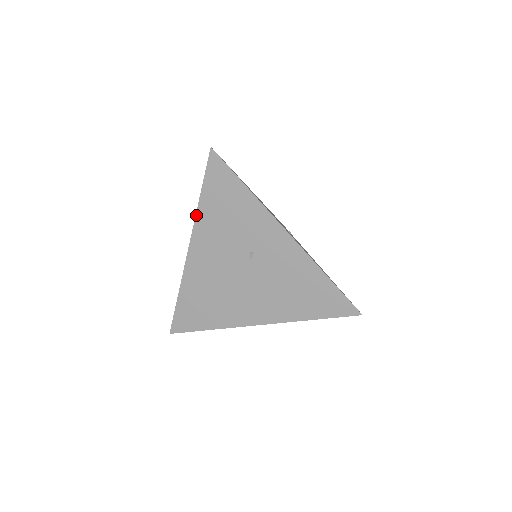
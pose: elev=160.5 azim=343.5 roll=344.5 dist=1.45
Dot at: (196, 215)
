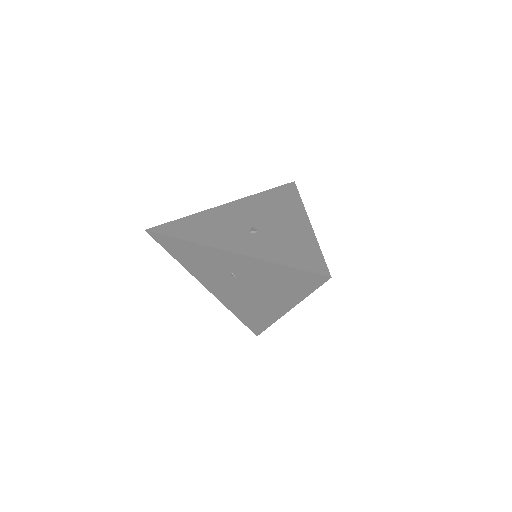
Dot at: (186, 269)
